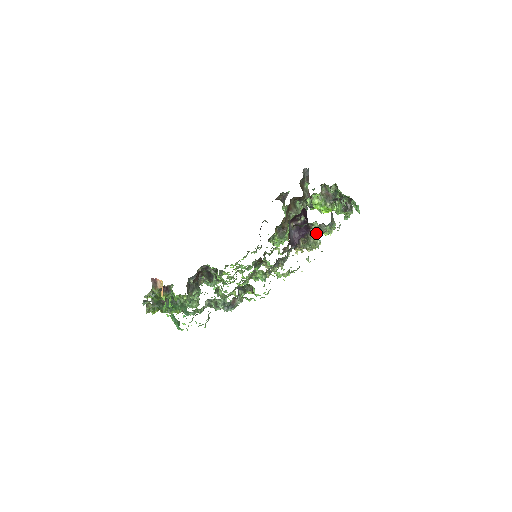
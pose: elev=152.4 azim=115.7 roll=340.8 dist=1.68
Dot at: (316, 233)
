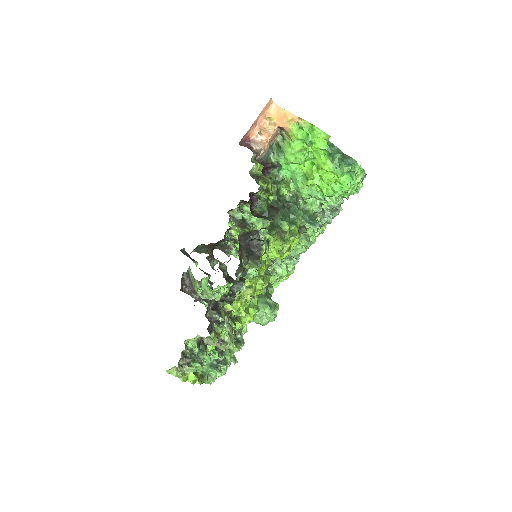
Dot at: occluded
